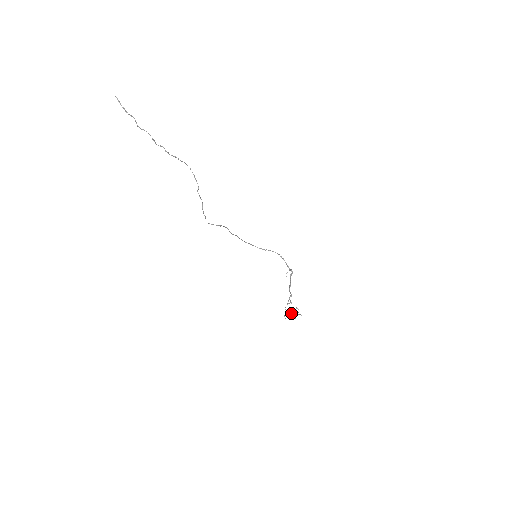
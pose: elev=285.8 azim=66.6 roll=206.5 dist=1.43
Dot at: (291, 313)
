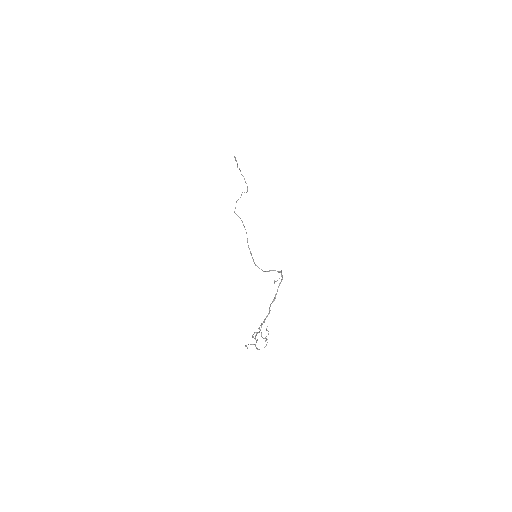
Dot at: occluded
